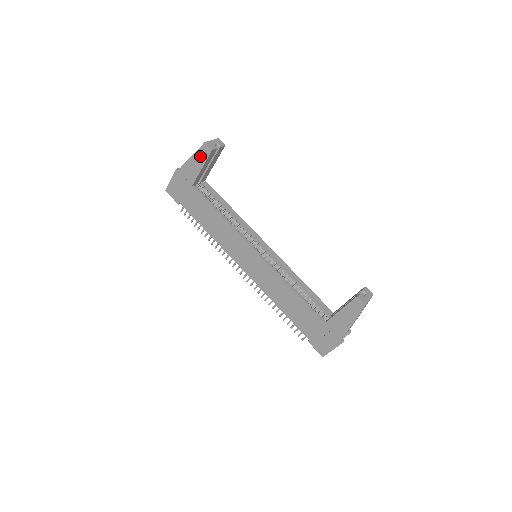
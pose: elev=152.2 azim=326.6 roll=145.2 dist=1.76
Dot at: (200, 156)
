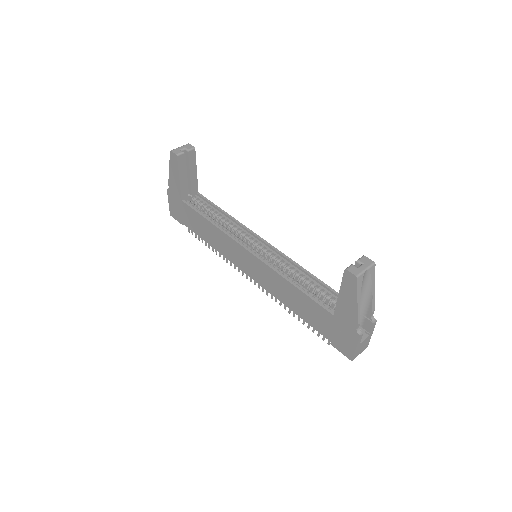
Dot at: (173, 167)
